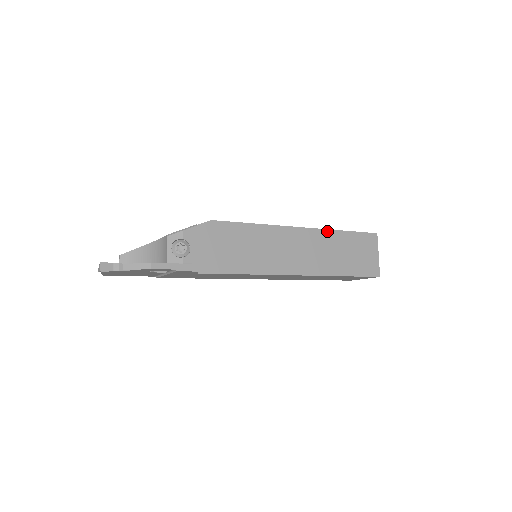
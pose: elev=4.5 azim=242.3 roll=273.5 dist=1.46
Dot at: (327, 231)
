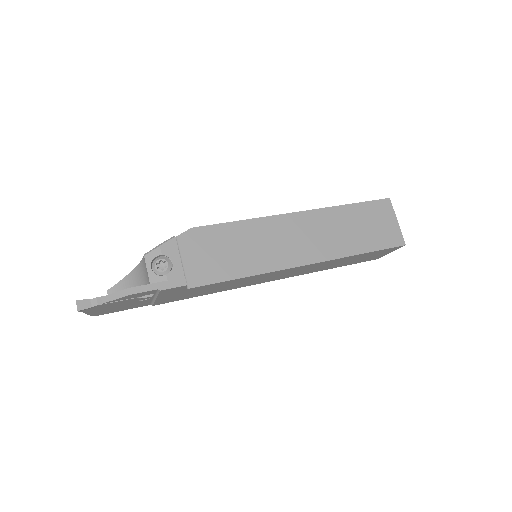
Dot at: (329, 209)
